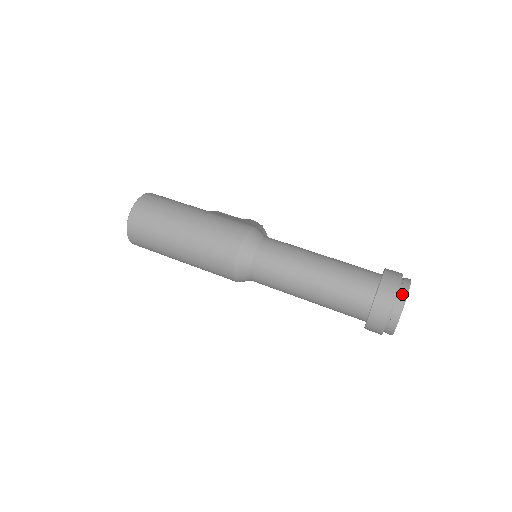
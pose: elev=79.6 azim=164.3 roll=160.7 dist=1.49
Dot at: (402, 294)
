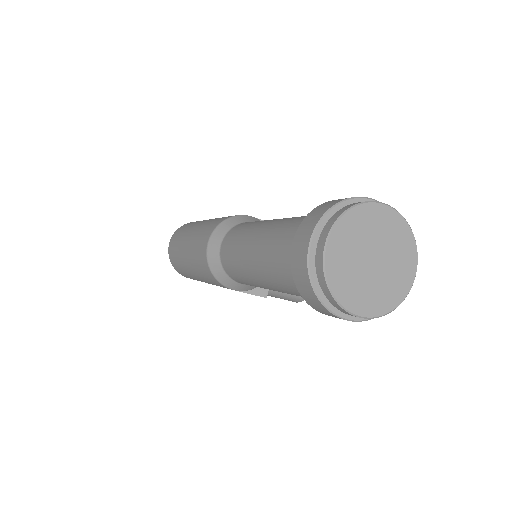
Dot at: (336, 214)
